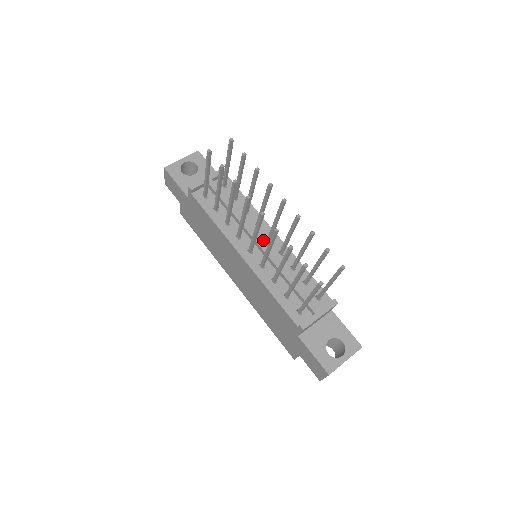
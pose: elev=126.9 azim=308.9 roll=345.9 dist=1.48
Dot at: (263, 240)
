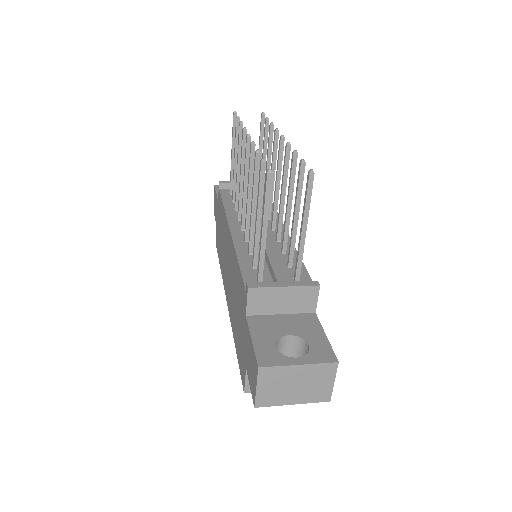
Dot at: occluded
